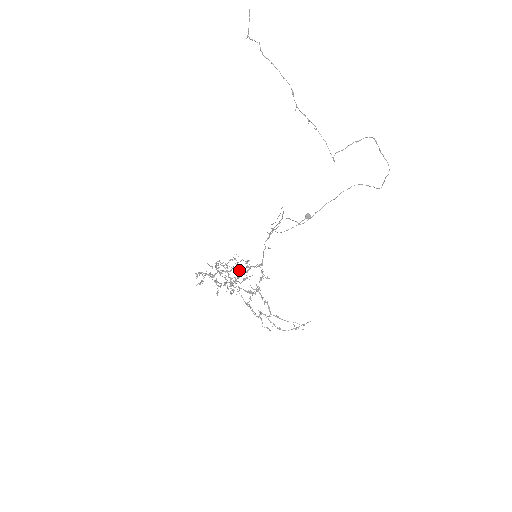
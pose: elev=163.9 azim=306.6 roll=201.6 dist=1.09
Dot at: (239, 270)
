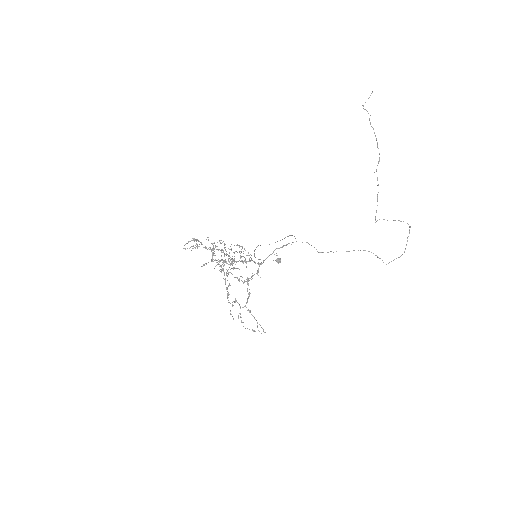
Dot at: (241, 257)
